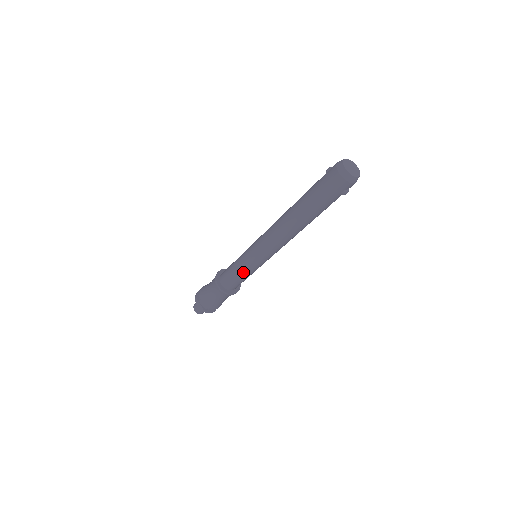
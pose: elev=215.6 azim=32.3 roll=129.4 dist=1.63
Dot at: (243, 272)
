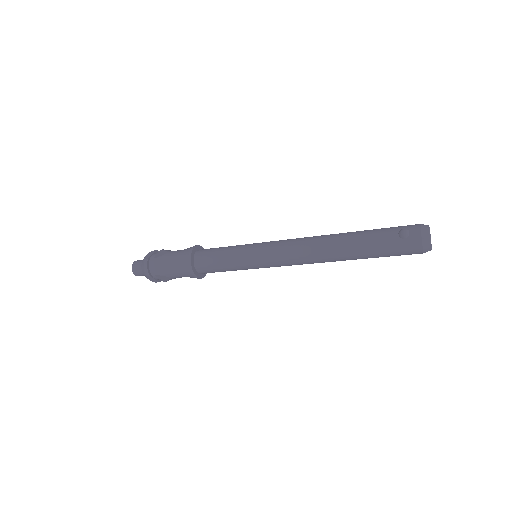
Dot at: occluded
